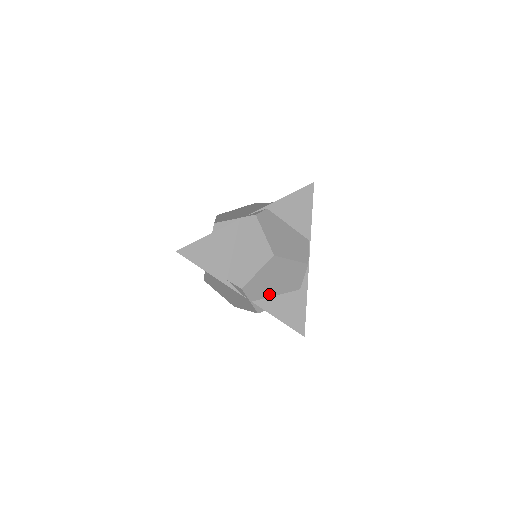
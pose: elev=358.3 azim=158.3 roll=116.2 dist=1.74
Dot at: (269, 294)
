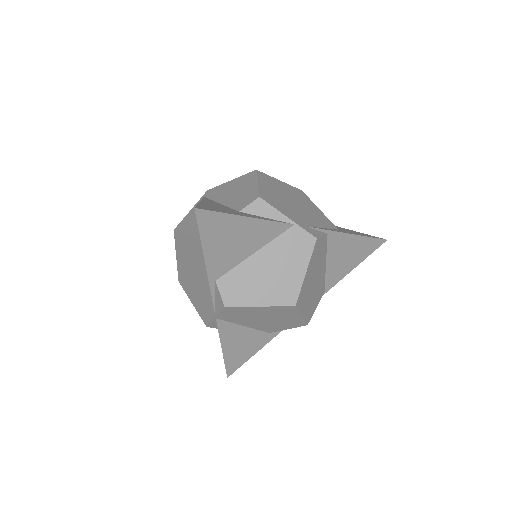
Dot at: (240, 322)
